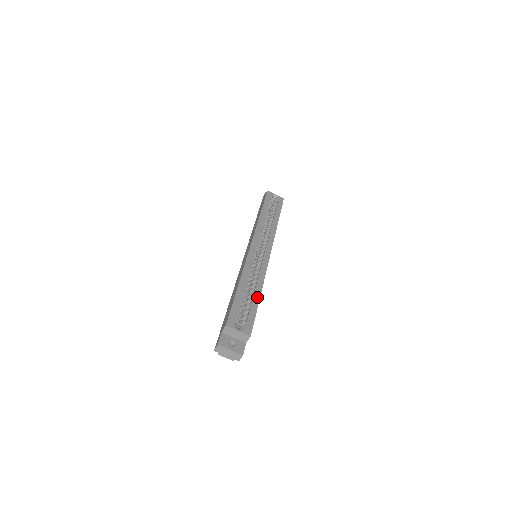
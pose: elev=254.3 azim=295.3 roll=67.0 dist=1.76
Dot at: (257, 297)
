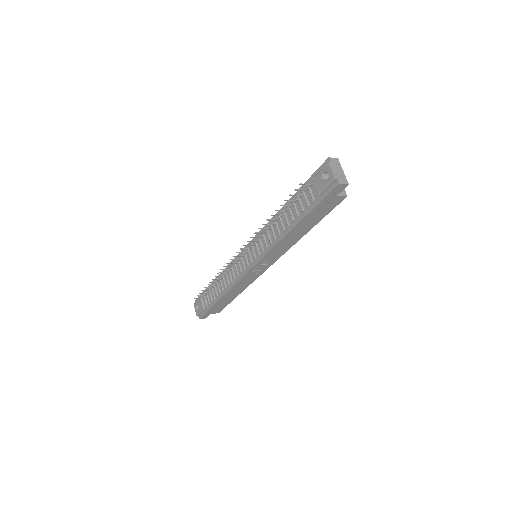
Dot at: occluded
